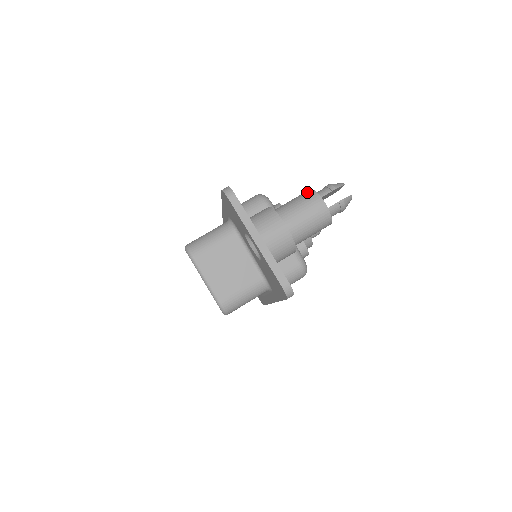
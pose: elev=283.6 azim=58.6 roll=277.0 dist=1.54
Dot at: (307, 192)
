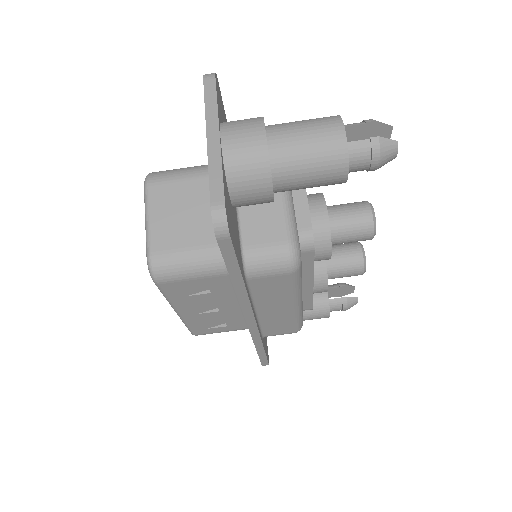
Dot at: occluded
